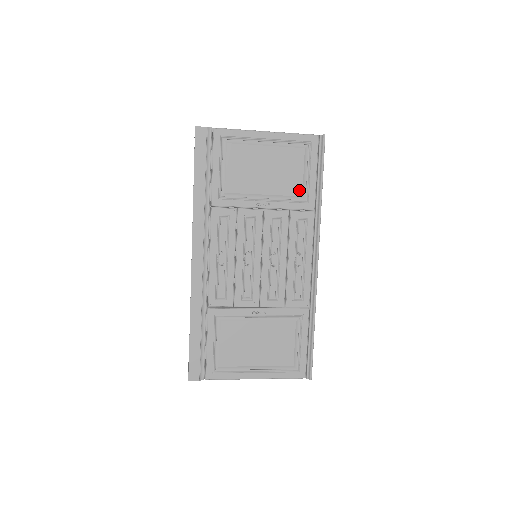
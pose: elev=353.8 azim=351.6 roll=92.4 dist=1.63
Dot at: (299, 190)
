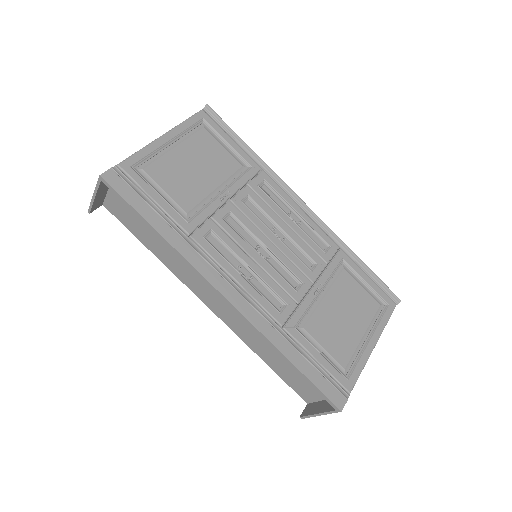
Dot at: (235, 163)
